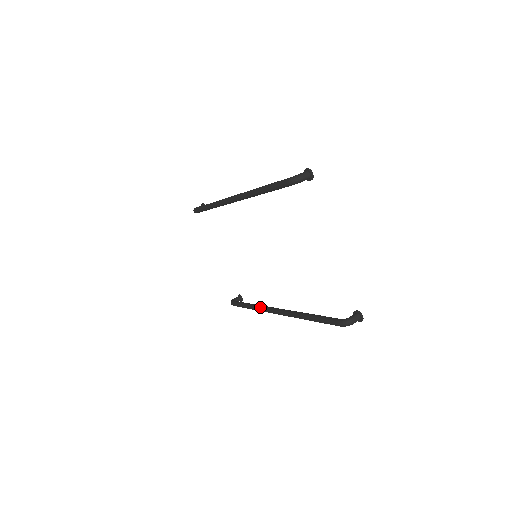
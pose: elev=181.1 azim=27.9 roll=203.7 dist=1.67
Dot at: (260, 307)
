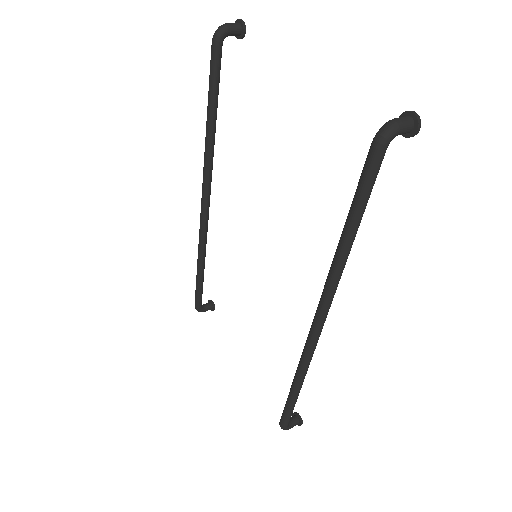
Dot at: occluded
